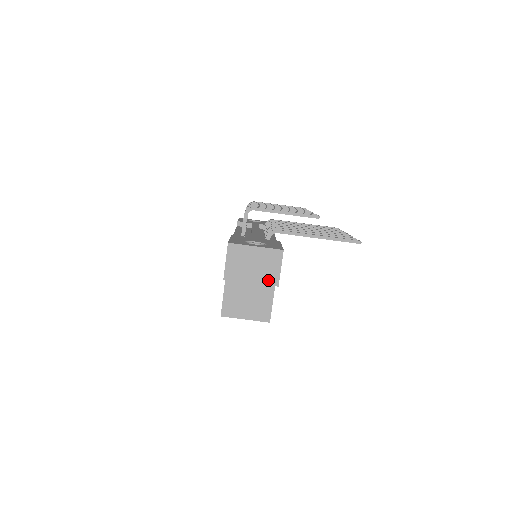
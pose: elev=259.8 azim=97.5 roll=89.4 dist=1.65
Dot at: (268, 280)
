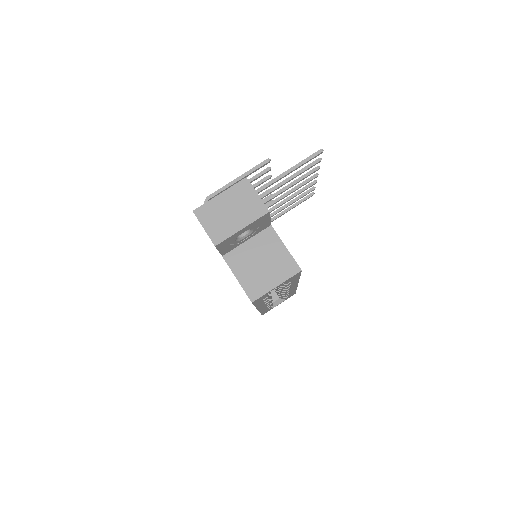
Dot at: (255, 214)
